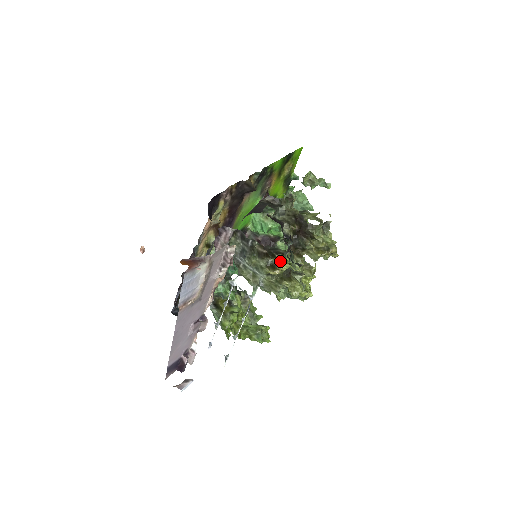
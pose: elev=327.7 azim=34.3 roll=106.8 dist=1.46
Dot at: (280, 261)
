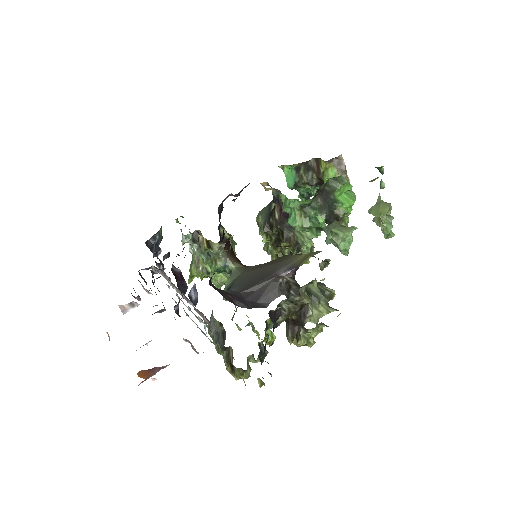
Dot at: (240, 375)
